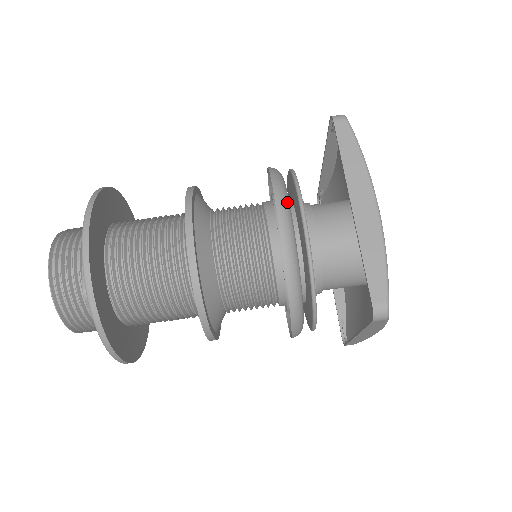
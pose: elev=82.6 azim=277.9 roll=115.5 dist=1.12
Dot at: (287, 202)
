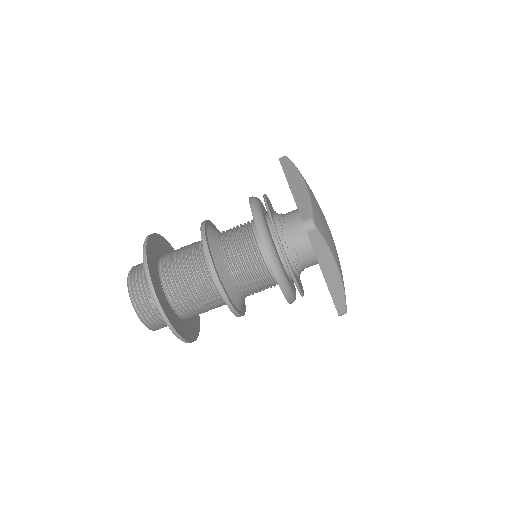
Dot at: (282, 274)
